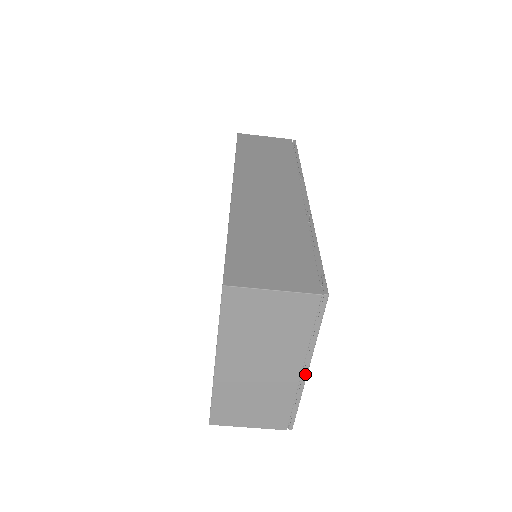
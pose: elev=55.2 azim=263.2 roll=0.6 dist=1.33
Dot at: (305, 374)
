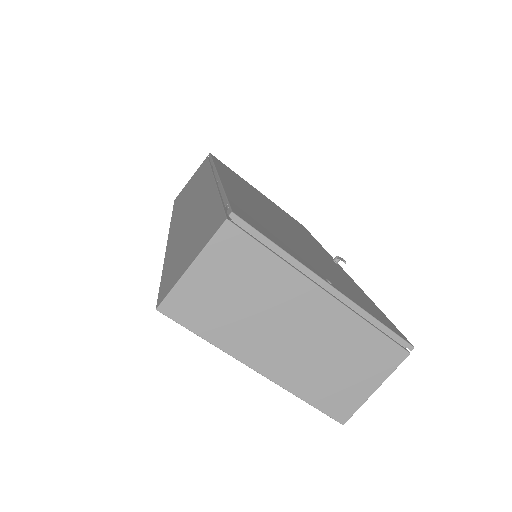
Dot at: (334, 291)
